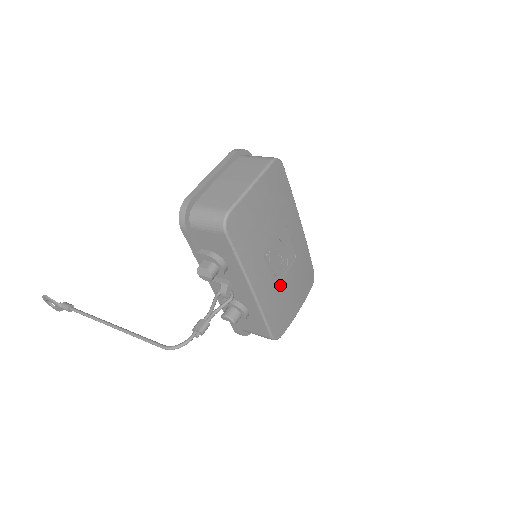
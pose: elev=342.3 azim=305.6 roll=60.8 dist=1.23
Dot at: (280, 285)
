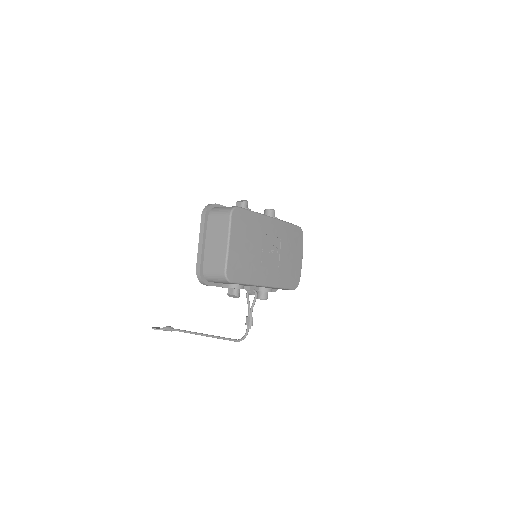
Dot at: (280, 264)
